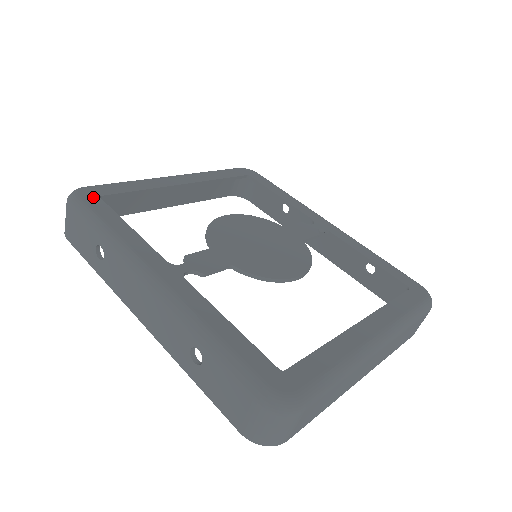
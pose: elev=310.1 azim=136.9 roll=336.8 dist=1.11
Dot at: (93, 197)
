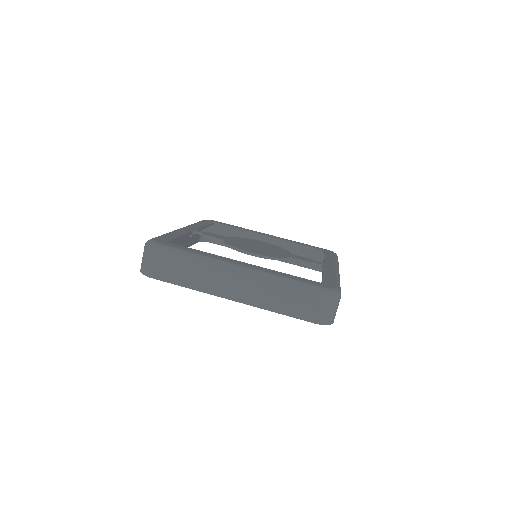
Dot at: (212, 221)
